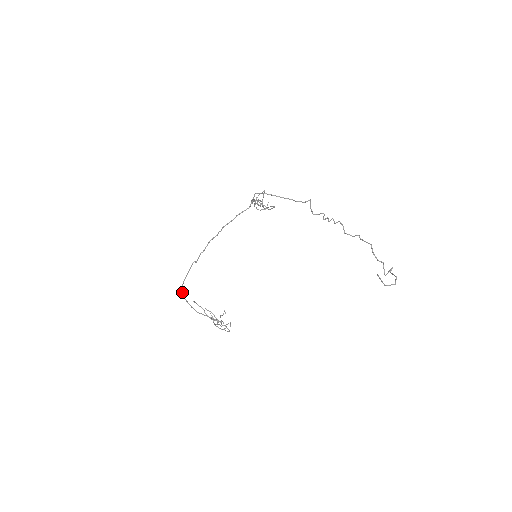
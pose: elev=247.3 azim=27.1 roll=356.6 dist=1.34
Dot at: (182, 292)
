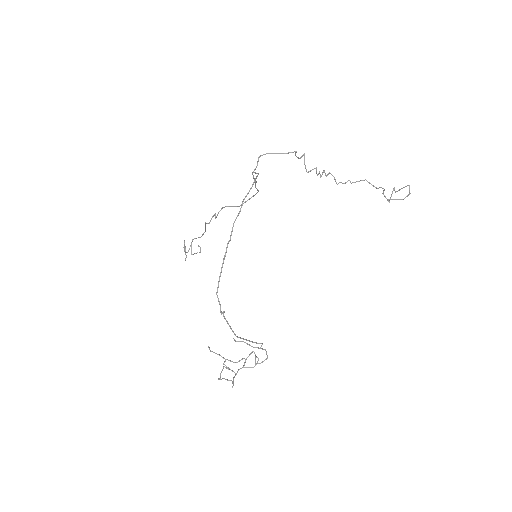
Dot at: (220, 307)
